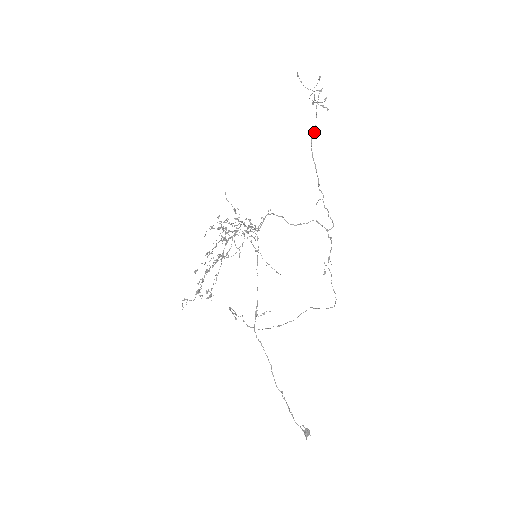
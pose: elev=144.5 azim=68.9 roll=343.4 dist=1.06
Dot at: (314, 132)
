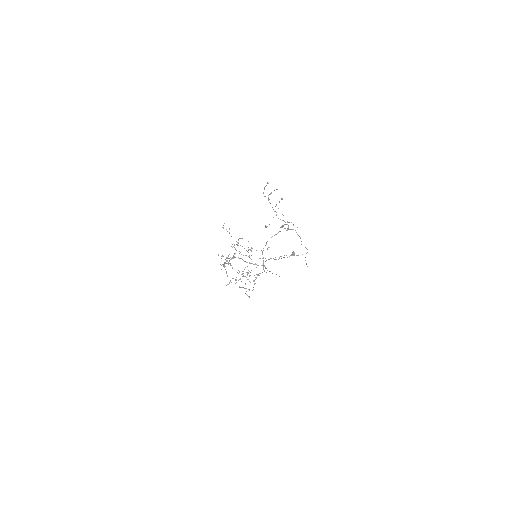
Dot at: (282, 227)
